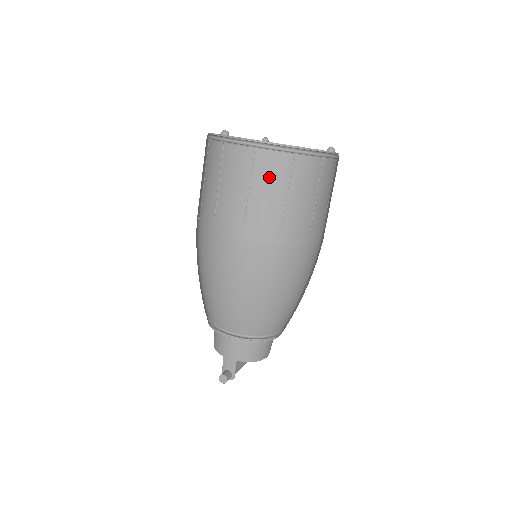
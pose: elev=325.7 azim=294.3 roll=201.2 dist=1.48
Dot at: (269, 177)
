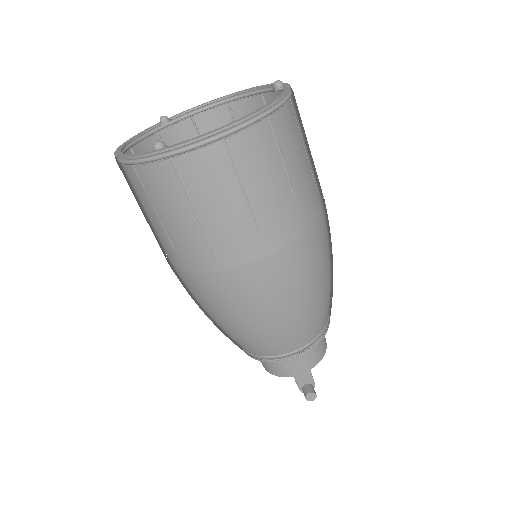
Dot at: (259, 164)
